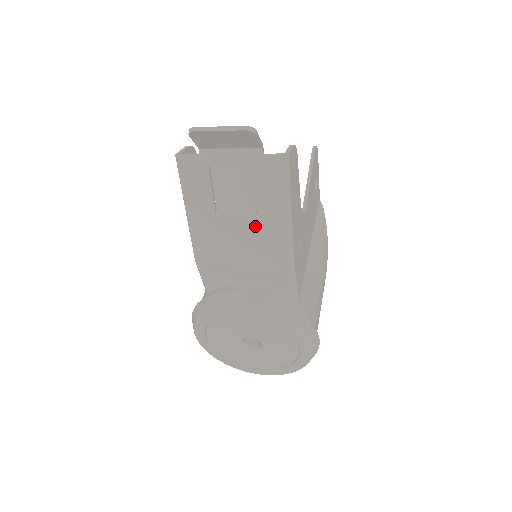
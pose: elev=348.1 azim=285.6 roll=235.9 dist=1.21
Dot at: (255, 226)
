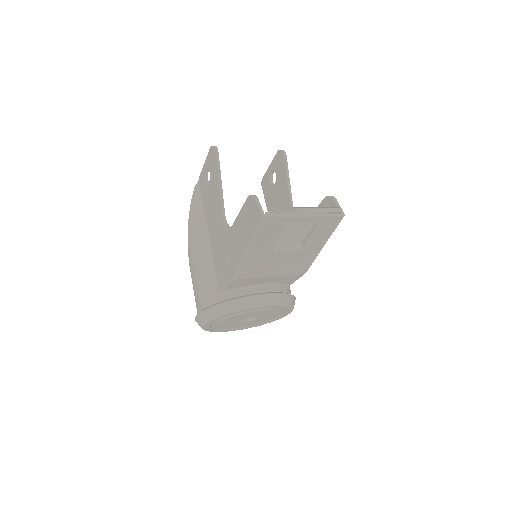
Dot at: (298, 256)
